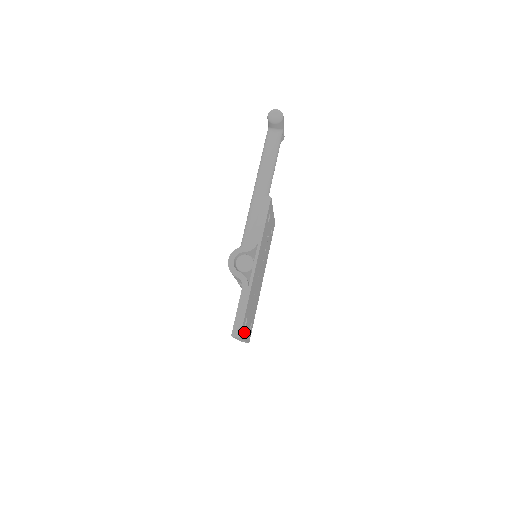
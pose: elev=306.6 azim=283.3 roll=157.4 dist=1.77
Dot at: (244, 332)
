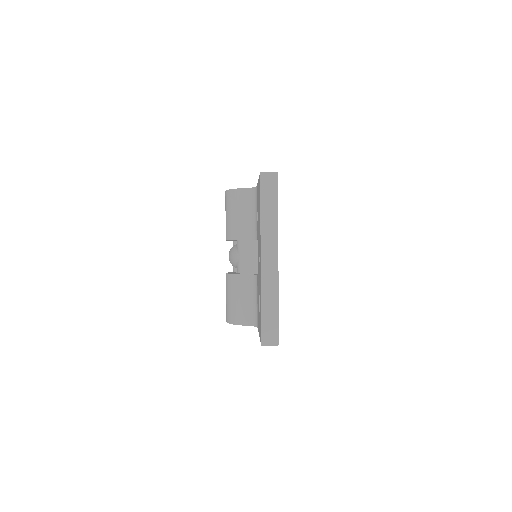
Dot at: occluded
